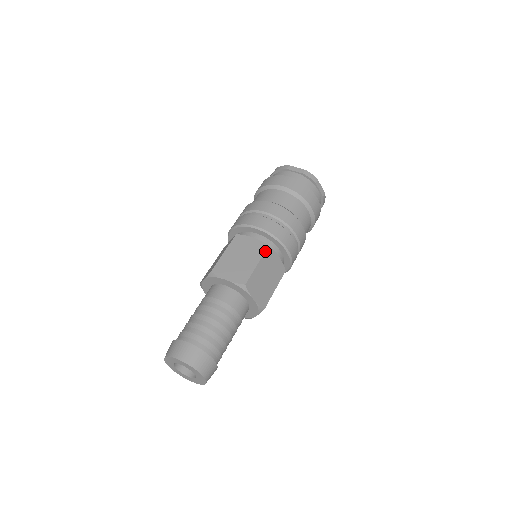
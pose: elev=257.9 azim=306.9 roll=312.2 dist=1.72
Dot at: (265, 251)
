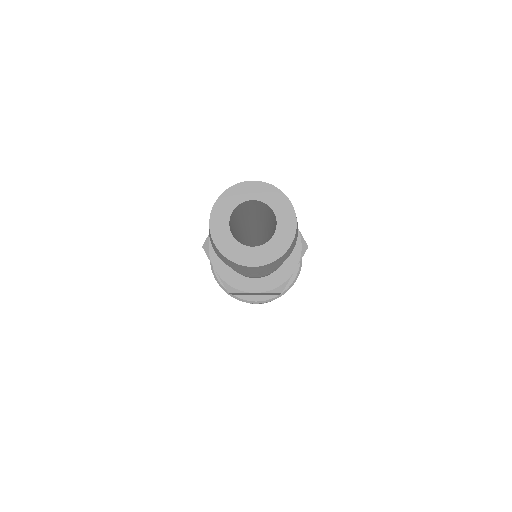
Dot at: occluded
